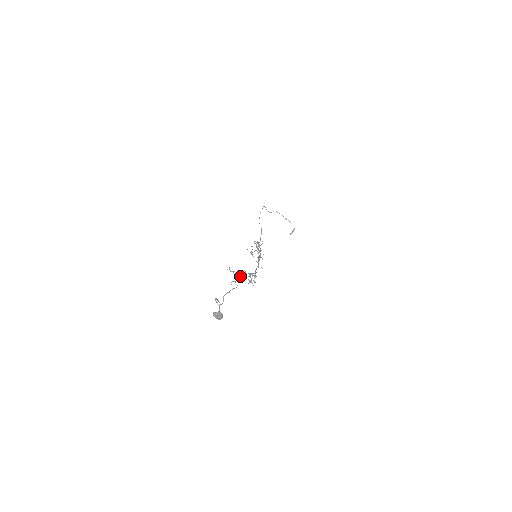
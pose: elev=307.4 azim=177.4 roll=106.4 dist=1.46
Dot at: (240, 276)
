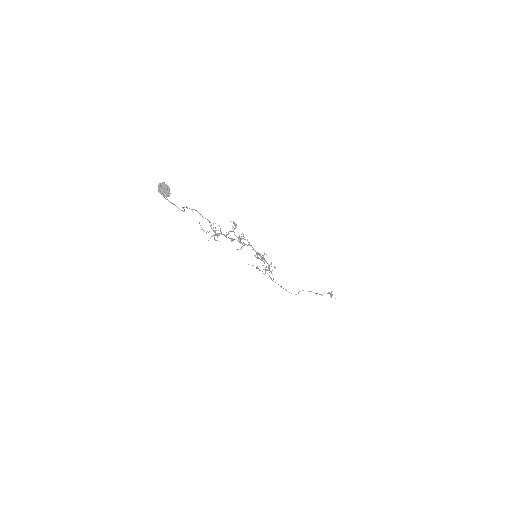
Dot at: (220, 233)
